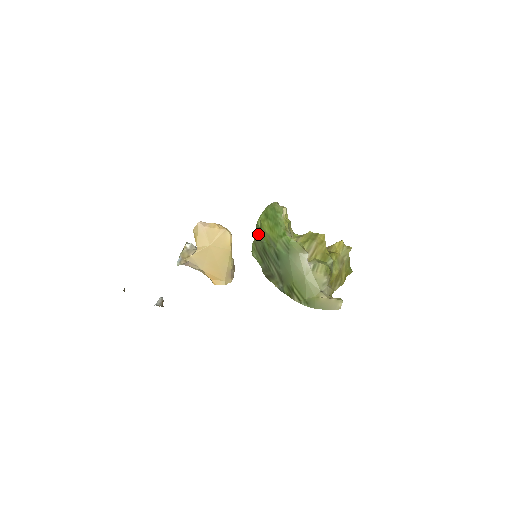
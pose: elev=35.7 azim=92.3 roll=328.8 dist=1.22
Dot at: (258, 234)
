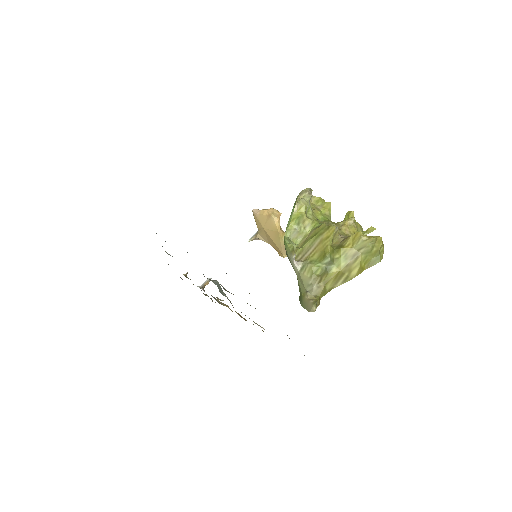
Dot at: occluded
